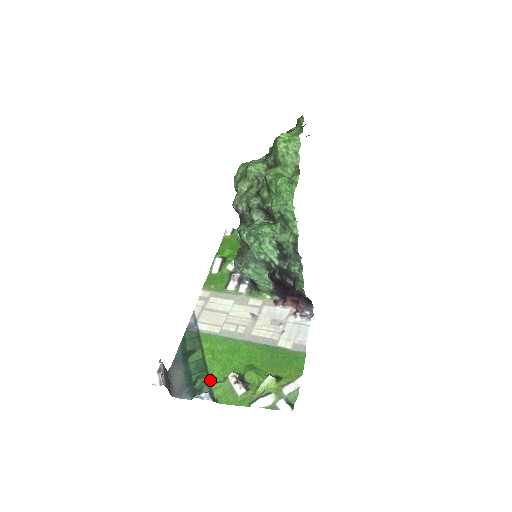
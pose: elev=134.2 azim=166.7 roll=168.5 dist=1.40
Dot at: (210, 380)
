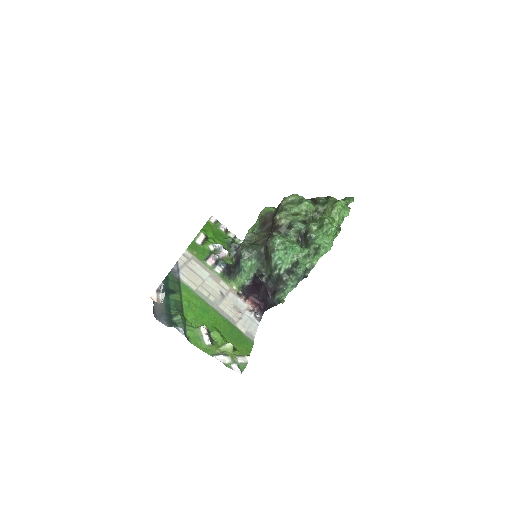
Dot at: (186, 321)
